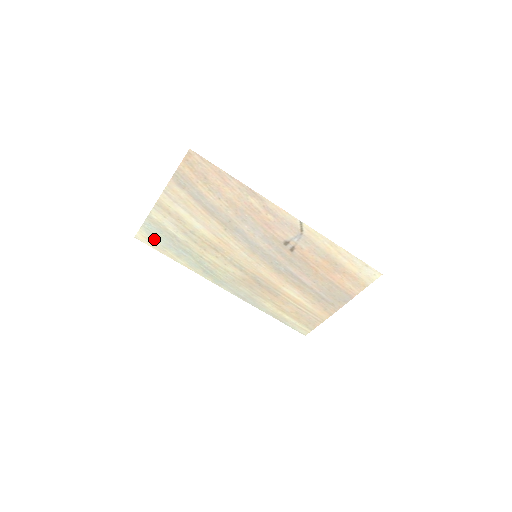
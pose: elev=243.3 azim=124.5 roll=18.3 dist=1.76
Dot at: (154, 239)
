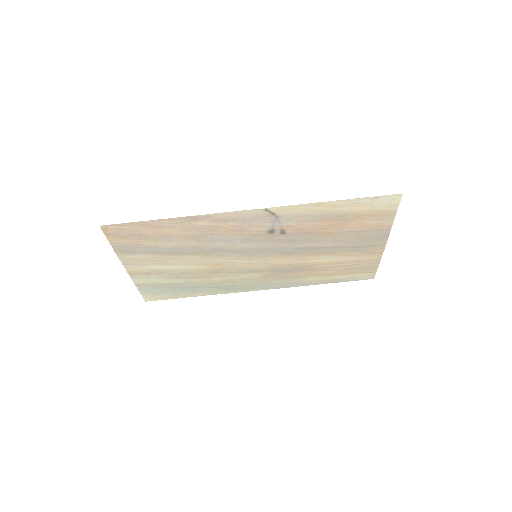
Dot at: (160, 294)
